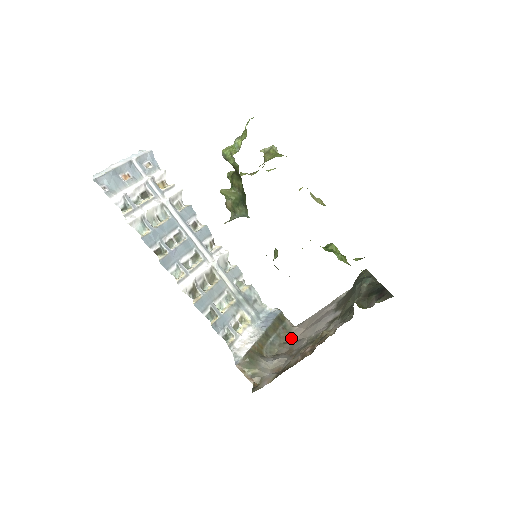
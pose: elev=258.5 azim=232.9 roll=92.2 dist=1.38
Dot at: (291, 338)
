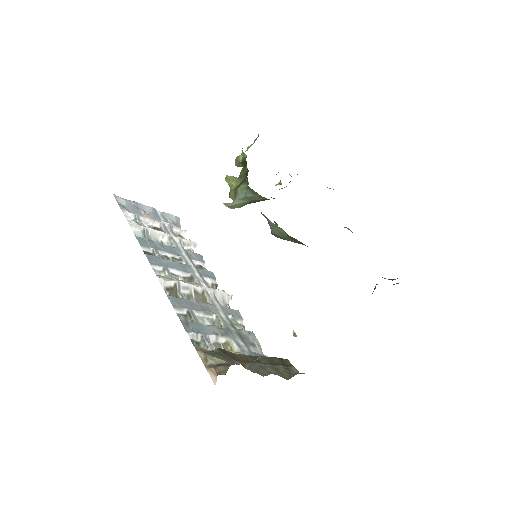
Dot at: occluded
